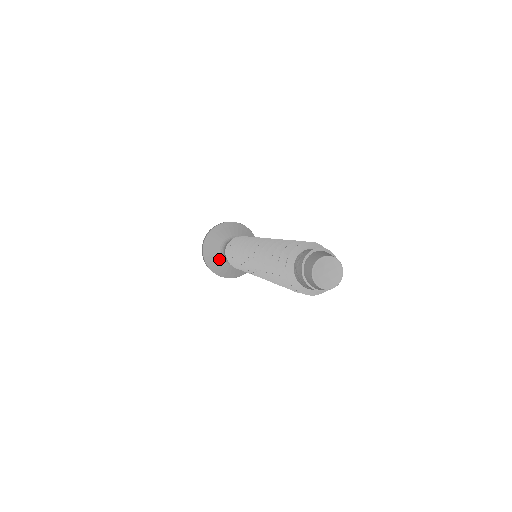
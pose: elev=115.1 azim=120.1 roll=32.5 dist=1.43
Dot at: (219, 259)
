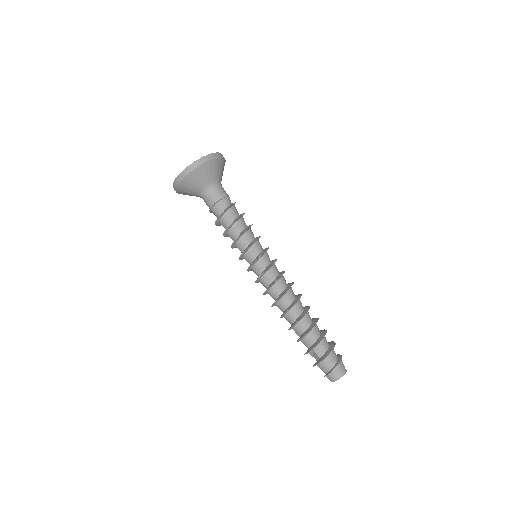
Dot at: (196, 196)
